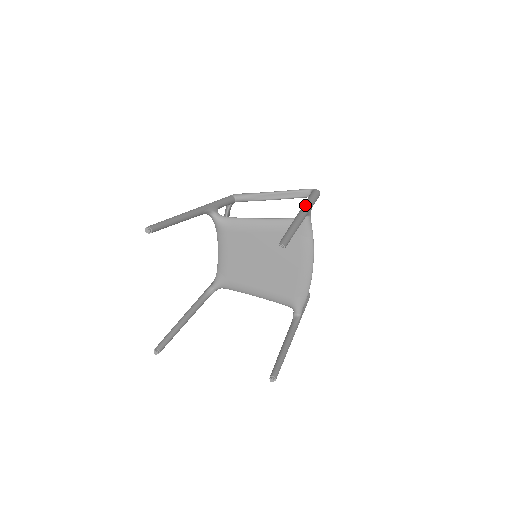
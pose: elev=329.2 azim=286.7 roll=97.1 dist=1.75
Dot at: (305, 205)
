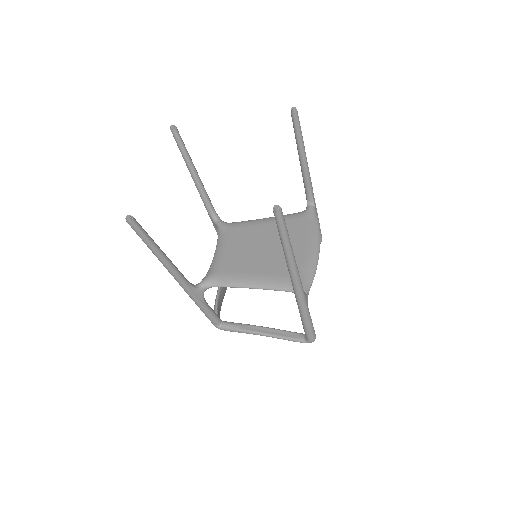
Dot at: occluded
